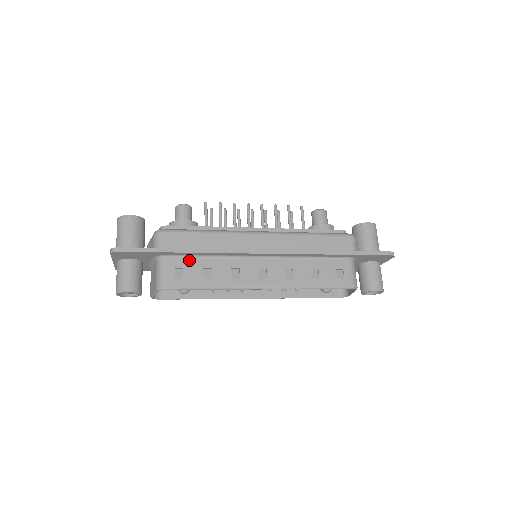
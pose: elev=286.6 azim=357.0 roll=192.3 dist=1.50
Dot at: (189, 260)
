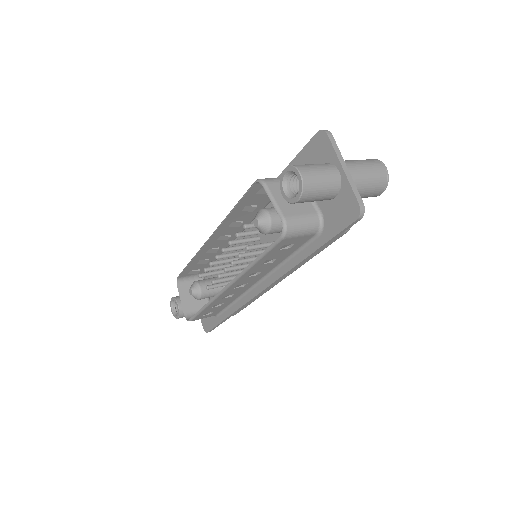
Dot at: (208, 264)
